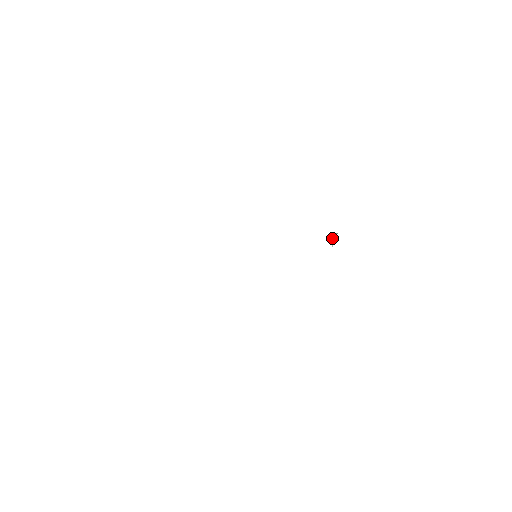
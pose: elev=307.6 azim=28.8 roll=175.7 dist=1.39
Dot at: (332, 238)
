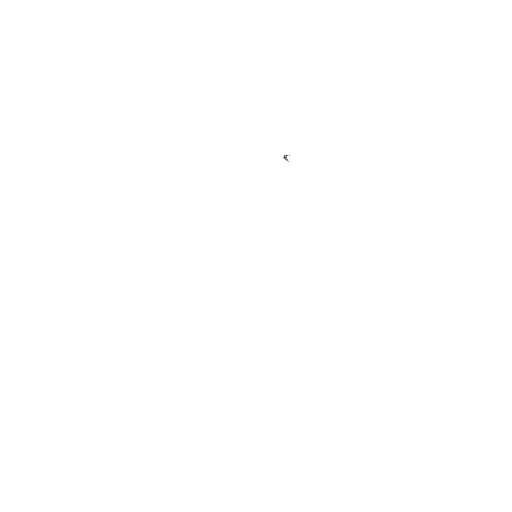
Dot at: occluded
